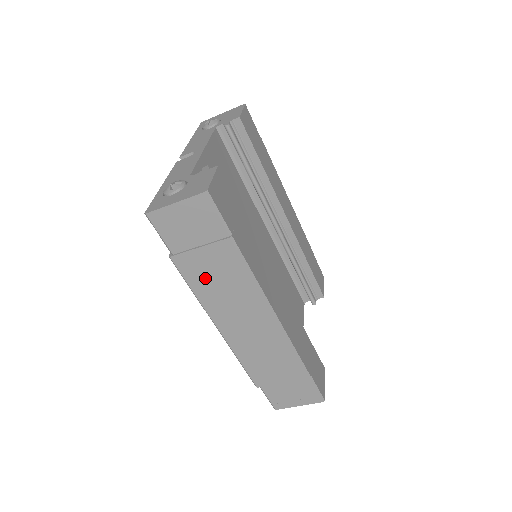
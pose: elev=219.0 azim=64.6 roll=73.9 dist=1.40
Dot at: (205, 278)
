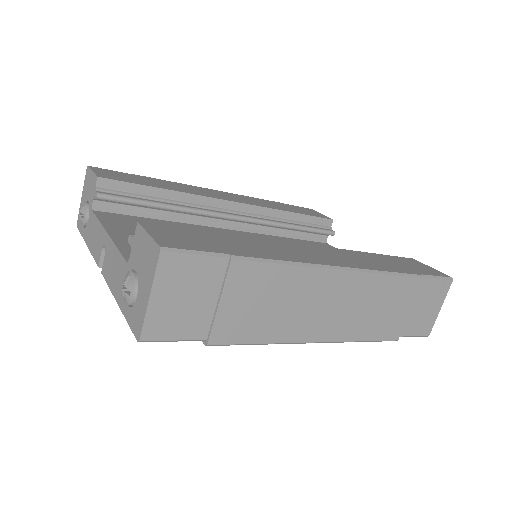
Dot at: (256, 320)
